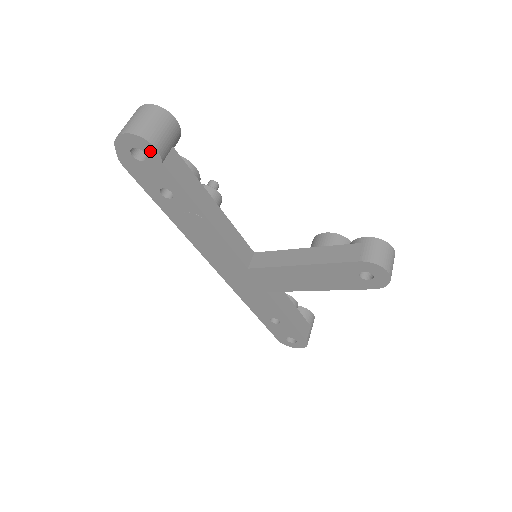
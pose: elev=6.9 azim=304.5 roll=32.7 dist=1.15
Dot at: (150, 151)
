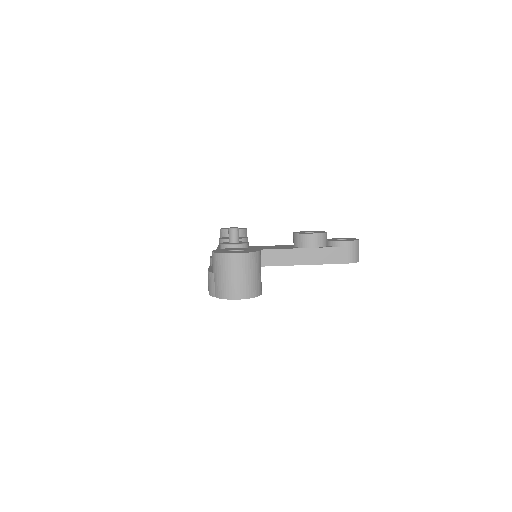
Dot at: occluded
